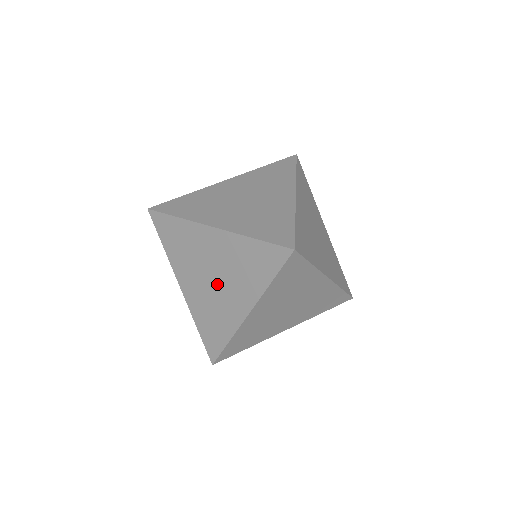
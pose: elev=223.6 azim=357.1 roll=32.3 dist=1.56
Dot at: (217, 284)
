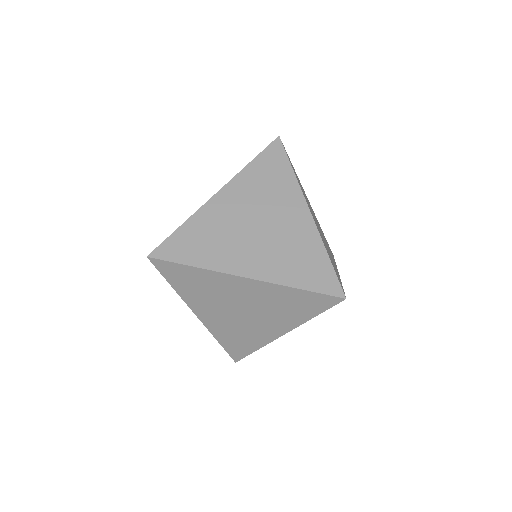
Dot at: occluded
